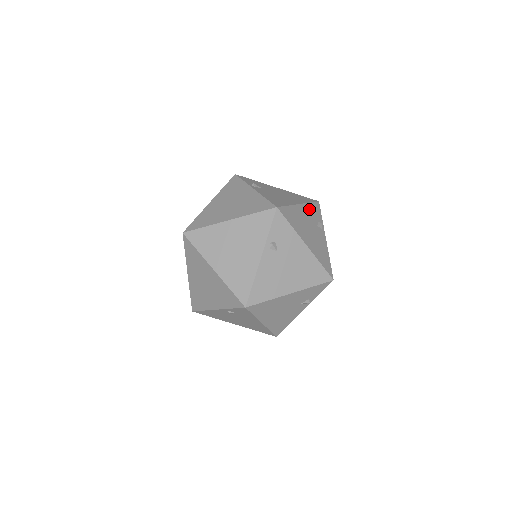
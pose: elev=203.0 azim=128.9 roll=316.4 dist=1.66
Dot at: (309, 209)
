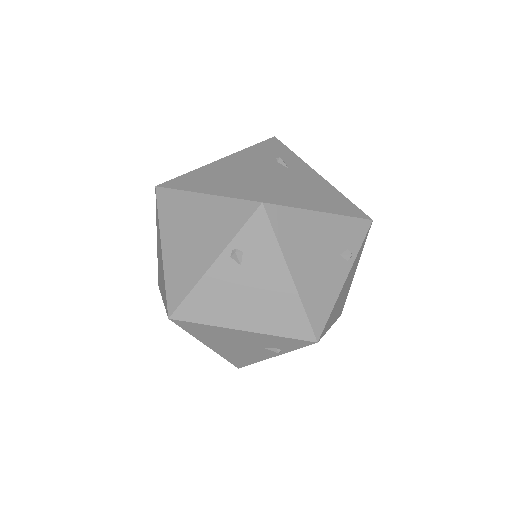
Dot at: occluded
